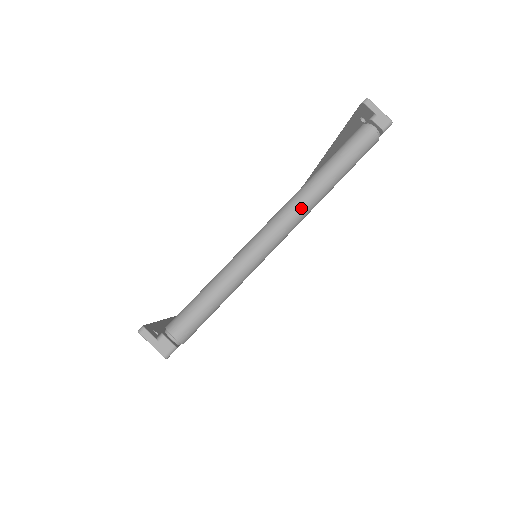
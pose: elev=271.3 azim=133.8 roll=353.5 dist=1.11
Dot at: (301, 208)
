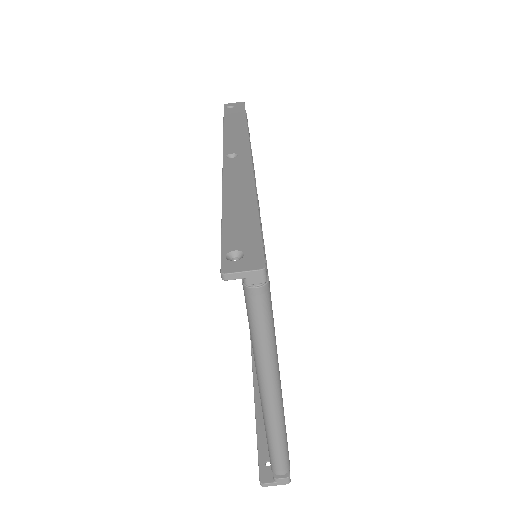
Dot at: (271, 377)
